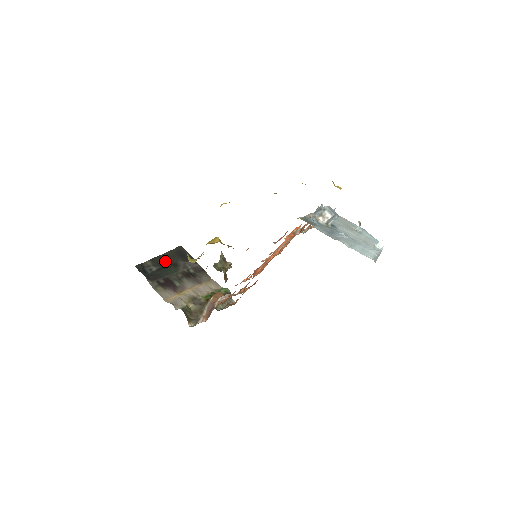
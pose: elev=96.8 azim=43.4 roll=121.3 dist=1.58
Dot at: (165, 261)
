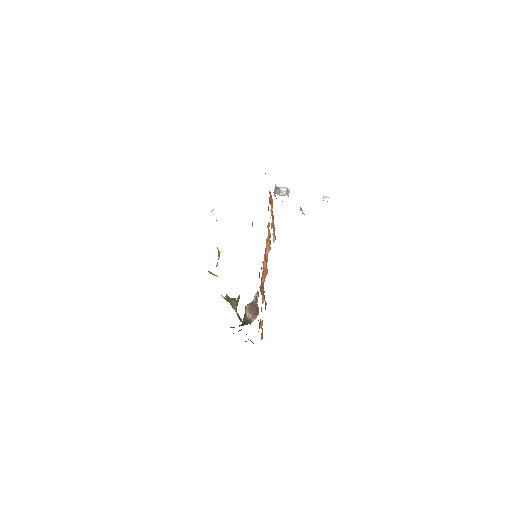
Dot at: occluded
